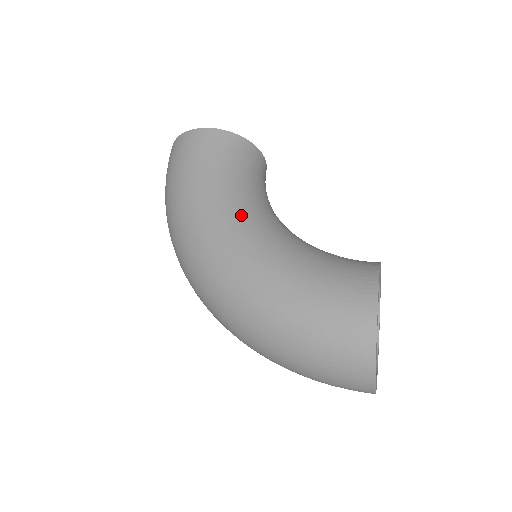
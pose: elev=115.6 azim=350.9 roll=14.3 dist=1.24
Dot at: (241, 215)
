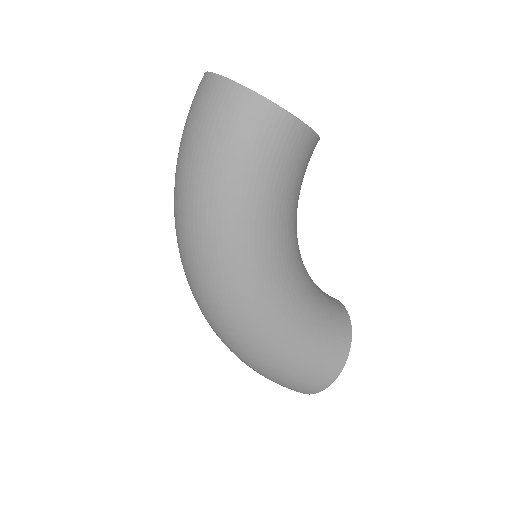
Dot at: (282, 260)
